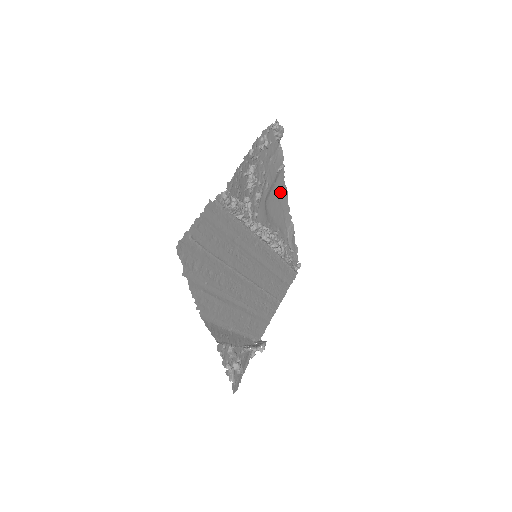
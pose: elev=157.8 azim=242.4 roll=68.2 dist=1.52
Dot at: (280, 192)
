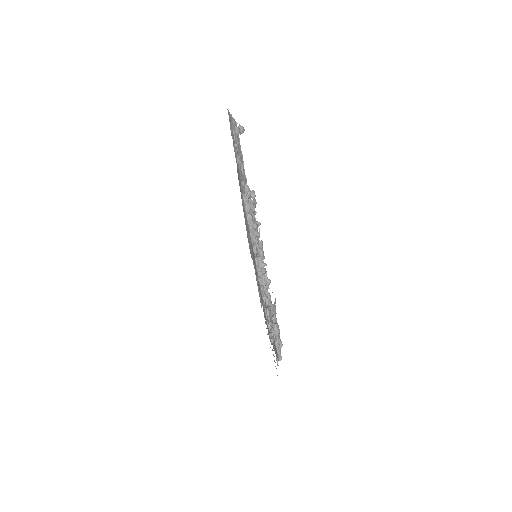
Dot at: occluded
